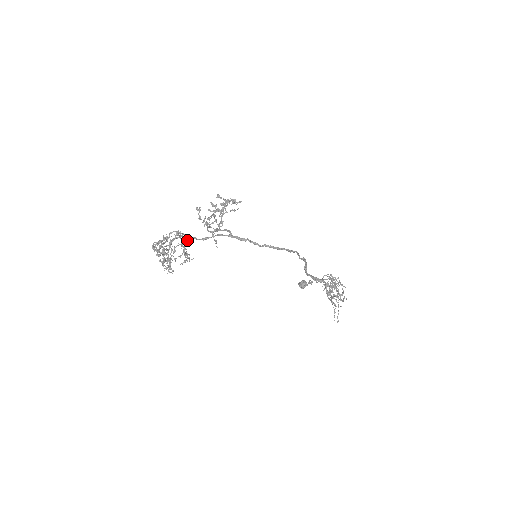
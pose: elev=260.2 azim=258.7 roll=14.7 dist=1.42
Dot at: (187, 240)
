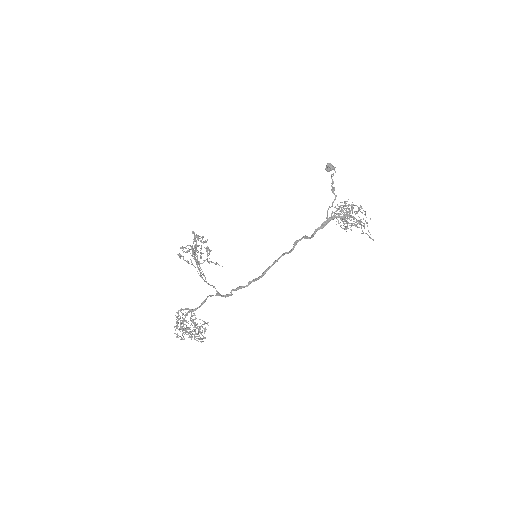
Dot at: (192, 316)
